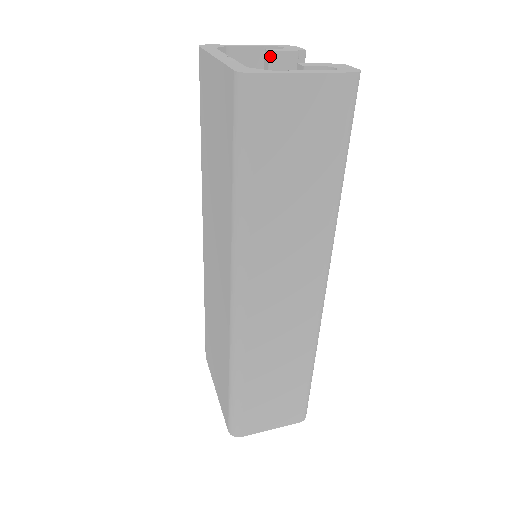
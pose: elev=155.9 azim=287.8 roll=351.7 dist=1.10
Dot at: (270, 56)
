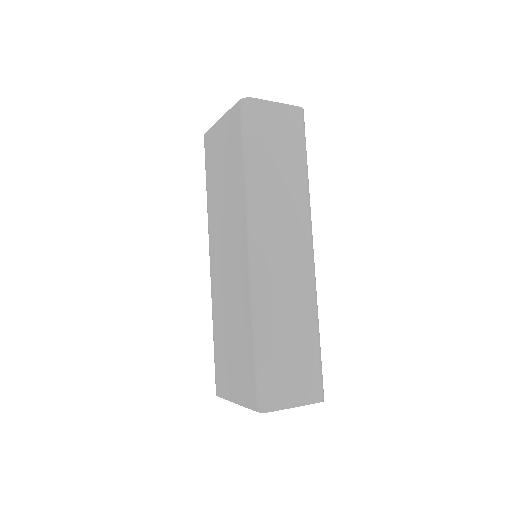
Dot at: occluded
